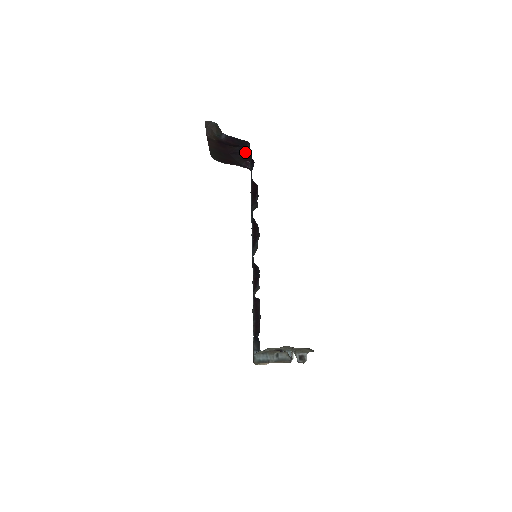
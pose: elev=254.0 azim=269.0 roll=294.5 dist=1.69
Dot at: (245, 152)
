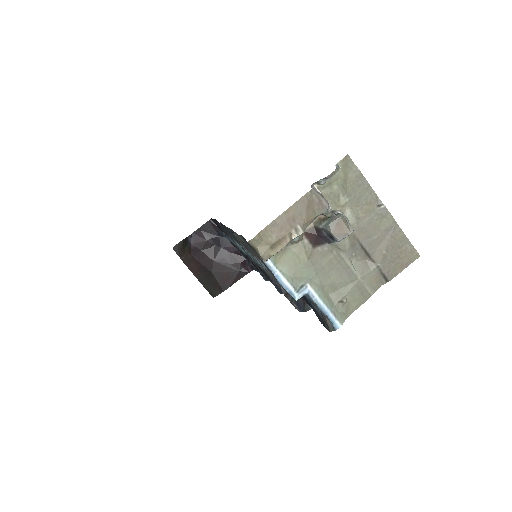
Dot at: (226, 246)
